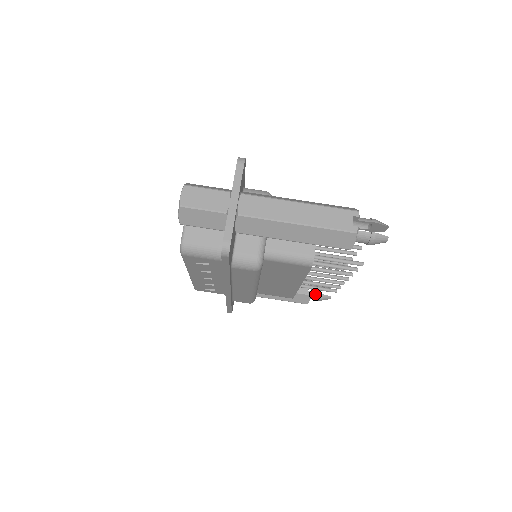
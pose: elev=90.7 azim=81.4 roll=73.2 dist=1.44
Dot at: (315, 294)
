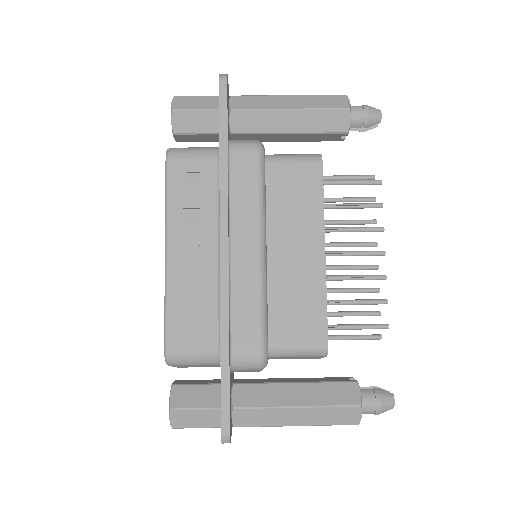
Dot at: (365, 390)
